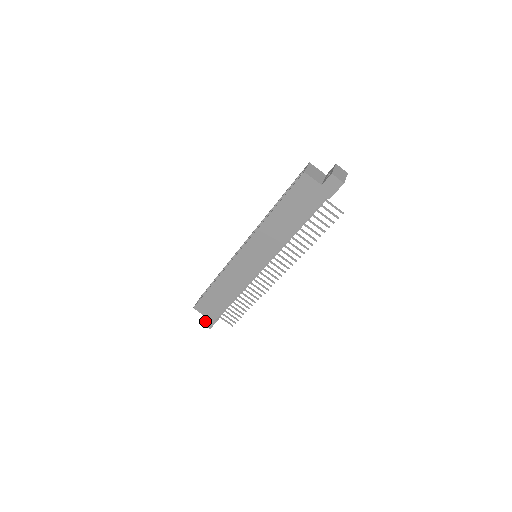
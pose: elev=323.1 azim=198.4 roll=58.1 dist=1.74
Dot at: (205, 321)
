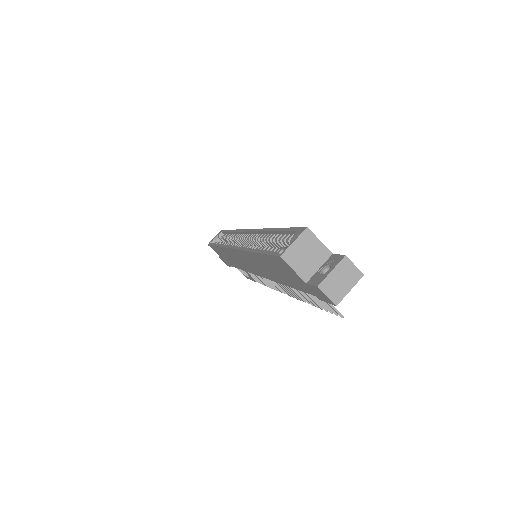
Dot at: (221, 259)
